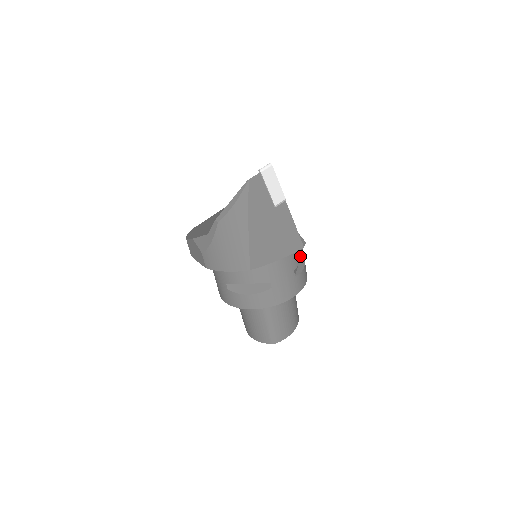
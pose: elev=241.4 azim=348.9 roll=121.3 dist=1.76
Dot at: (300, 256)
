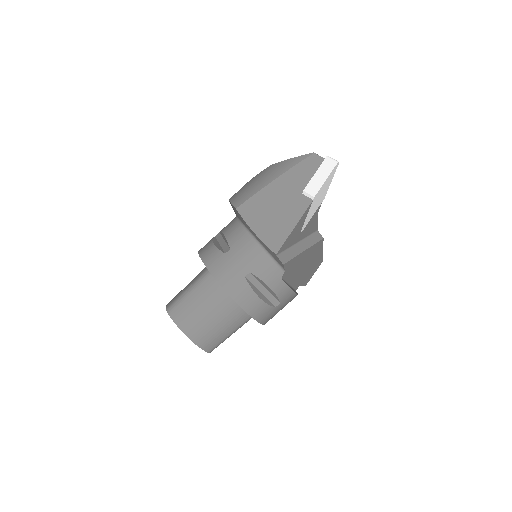
Dot at: (269, 279)
